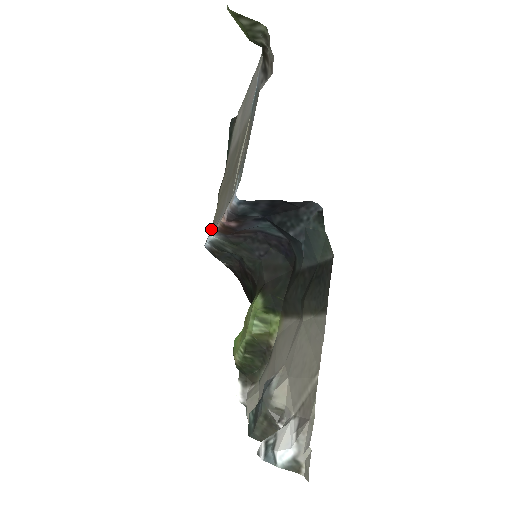
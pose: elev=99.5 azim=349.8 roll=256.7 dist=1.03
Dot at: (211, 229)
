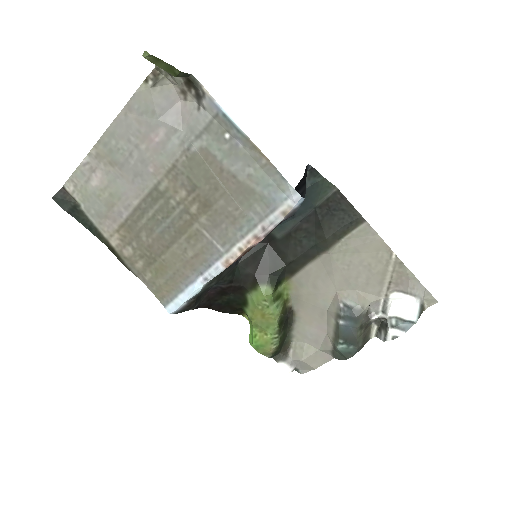
Dot at: (168, 293)
